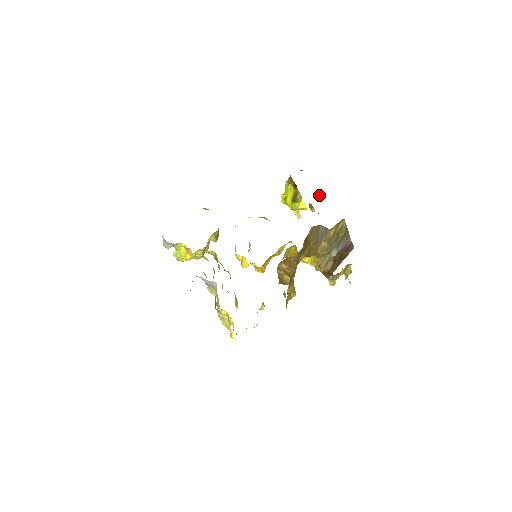
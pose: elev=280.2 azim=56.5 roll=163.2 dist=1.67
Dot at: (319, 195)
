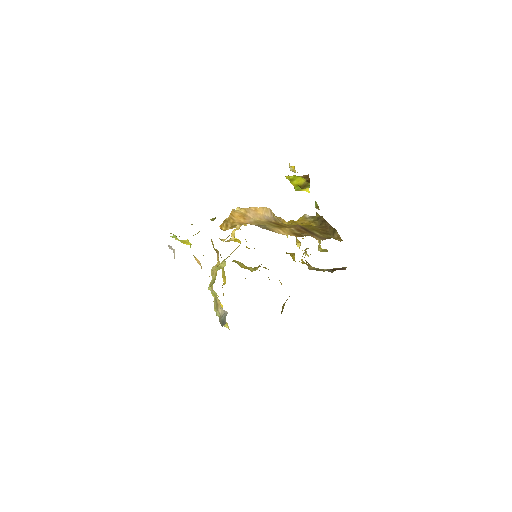
Dot at: (336, 233)
